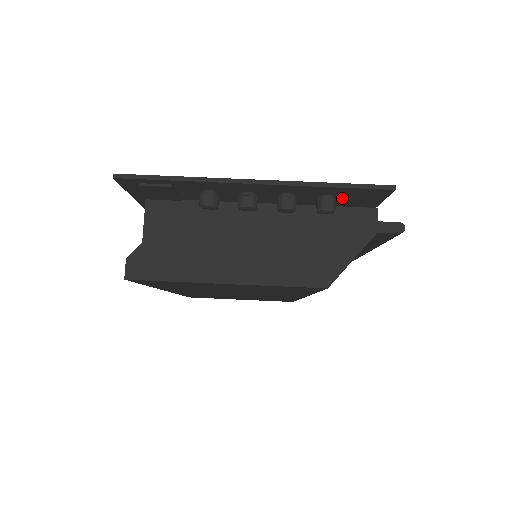
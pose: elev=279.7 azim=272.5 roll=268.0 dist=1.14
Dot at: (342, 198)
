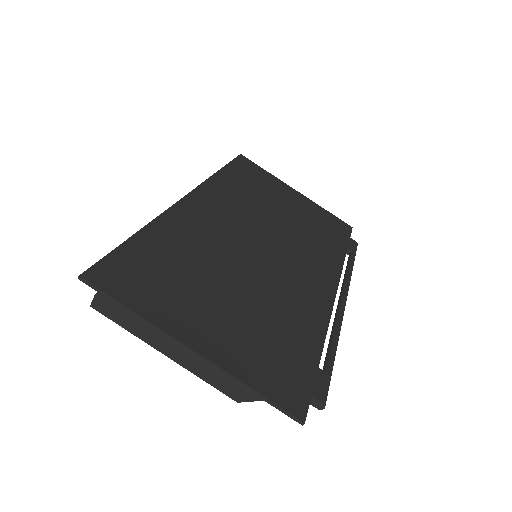
Dot at: (275, 377)
